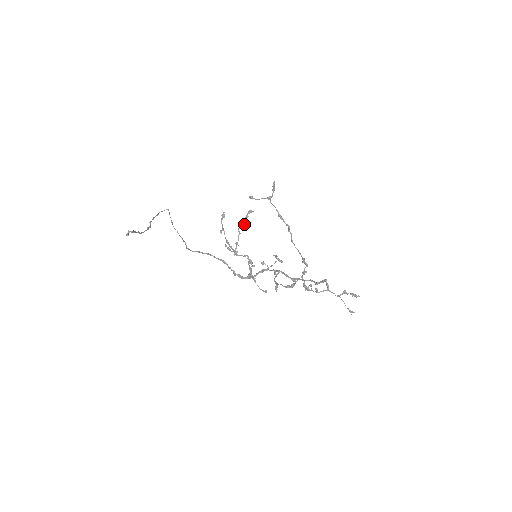
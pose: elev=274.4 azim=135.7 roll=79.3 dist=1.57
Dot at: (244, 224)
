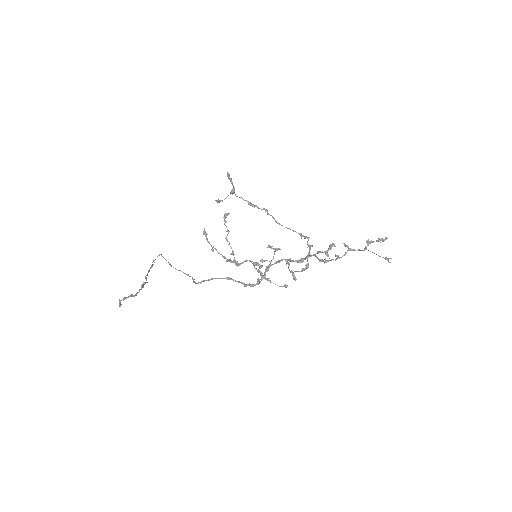
Dot at: (228, 231)
